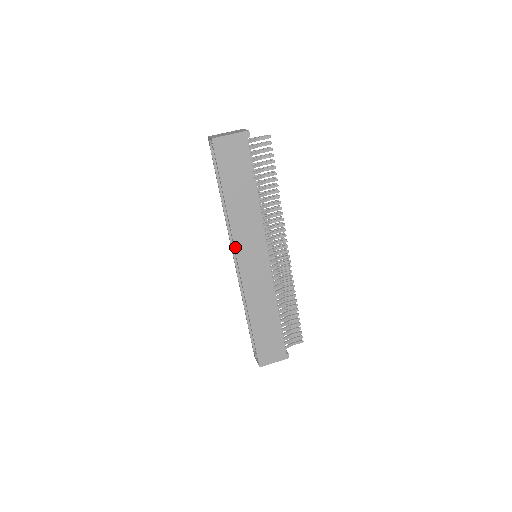
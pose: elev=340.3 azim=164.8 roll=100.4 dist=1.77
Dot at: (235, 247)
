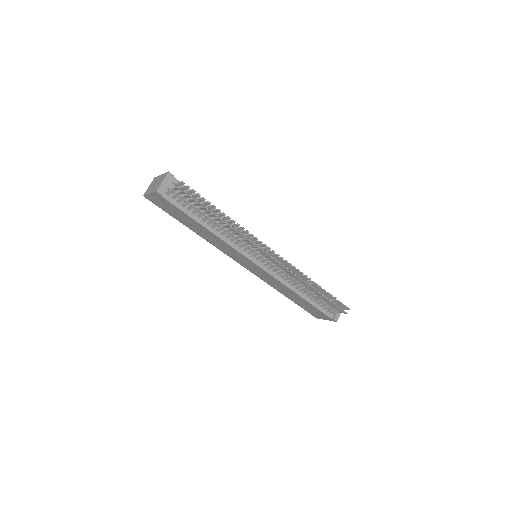
Dot at: (227, 255)
